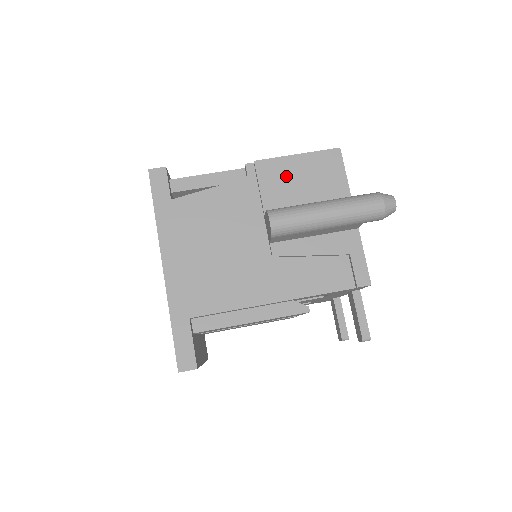
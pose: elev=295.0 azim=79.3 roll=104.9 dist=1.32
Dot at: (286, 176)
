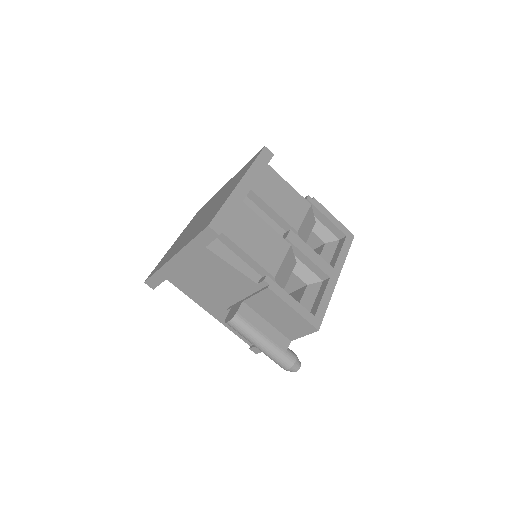
Dot at: (275, 307)
